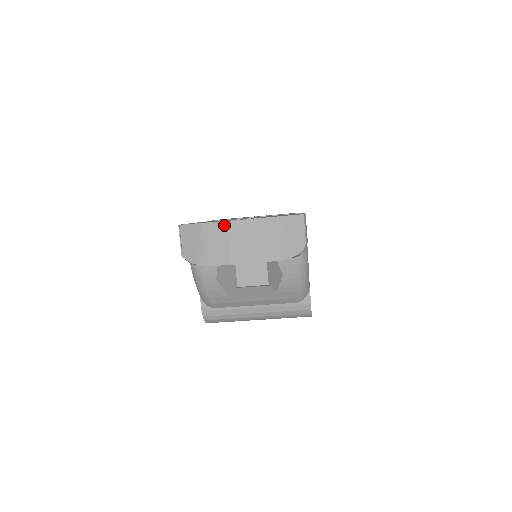
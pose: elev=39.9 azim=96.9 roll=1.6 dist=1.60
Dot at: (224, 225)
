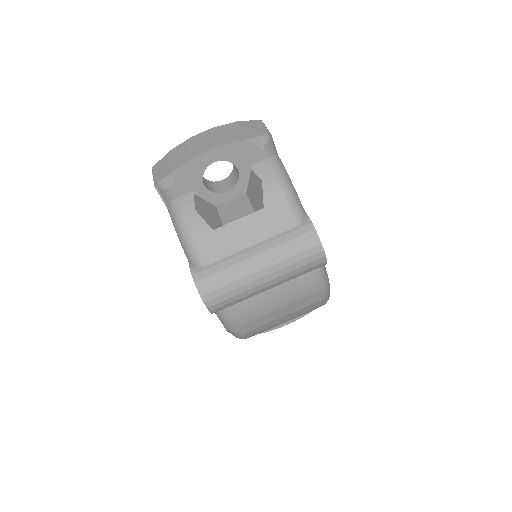
Dot at: (188, 140)
